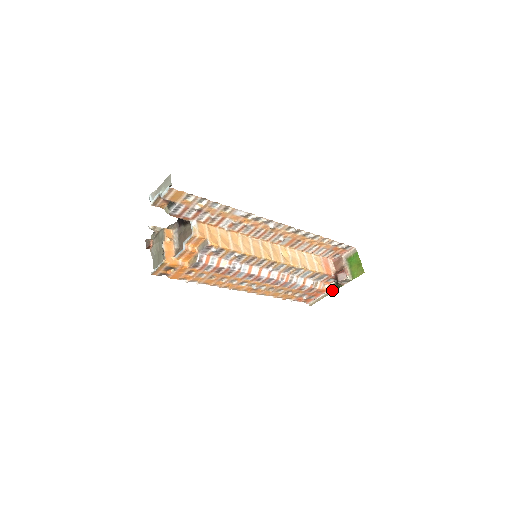
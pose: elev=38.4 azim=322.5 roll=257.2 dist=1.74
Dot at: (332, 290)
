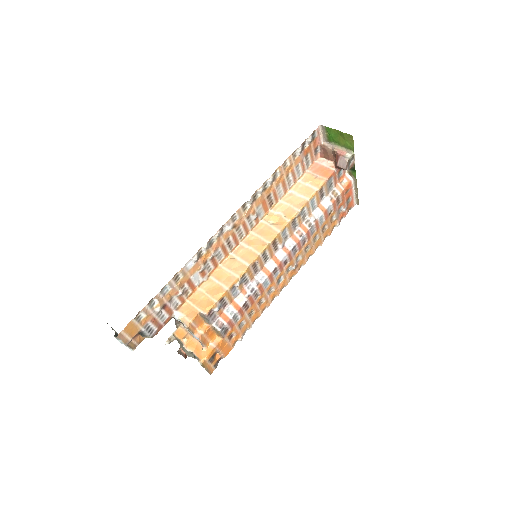
Dot at: (353, 177)
